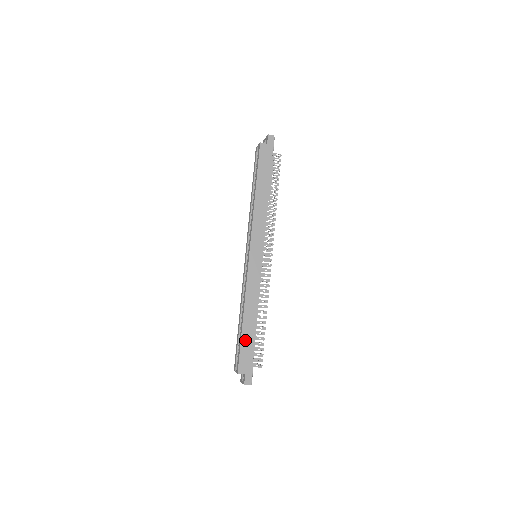
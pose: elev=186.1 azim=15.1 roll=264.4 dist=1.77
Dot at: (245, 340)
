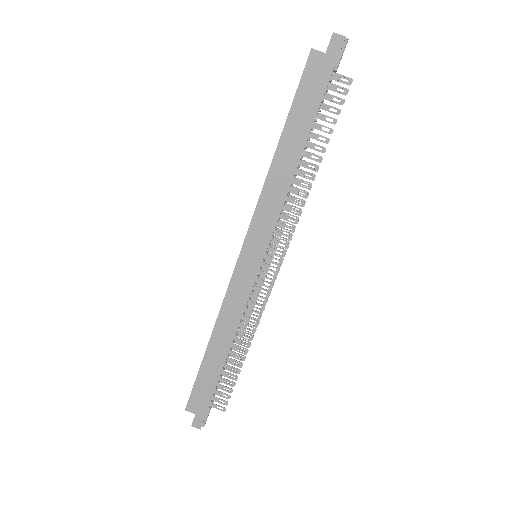
Dot at: (204, 373)
